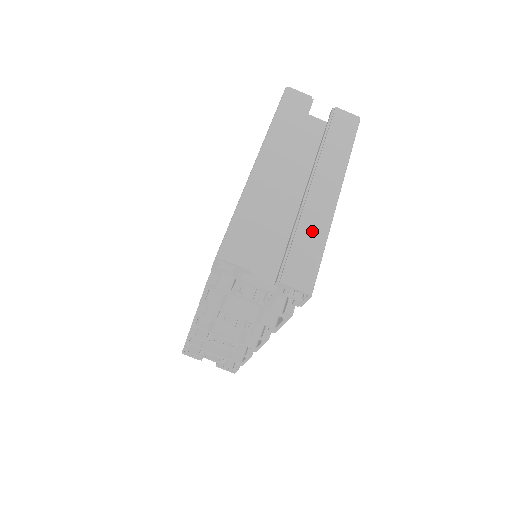
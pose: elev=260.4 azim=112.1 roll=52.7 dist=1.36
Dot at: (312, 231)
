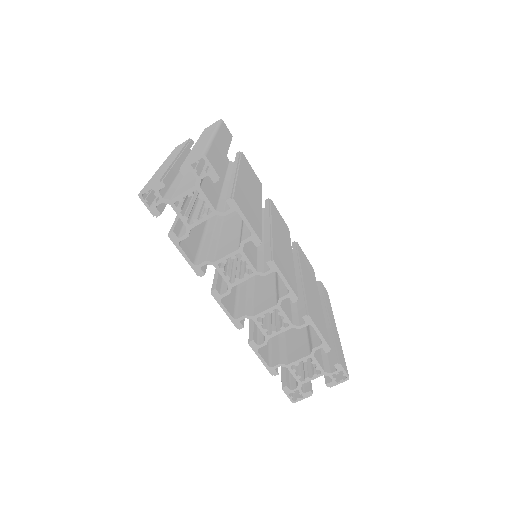
Dot at: (198, 148)
